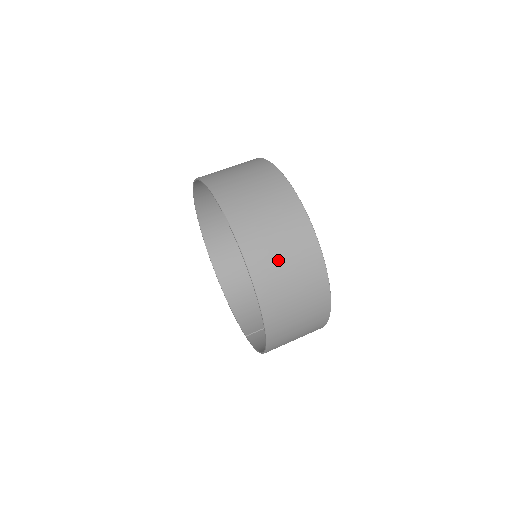
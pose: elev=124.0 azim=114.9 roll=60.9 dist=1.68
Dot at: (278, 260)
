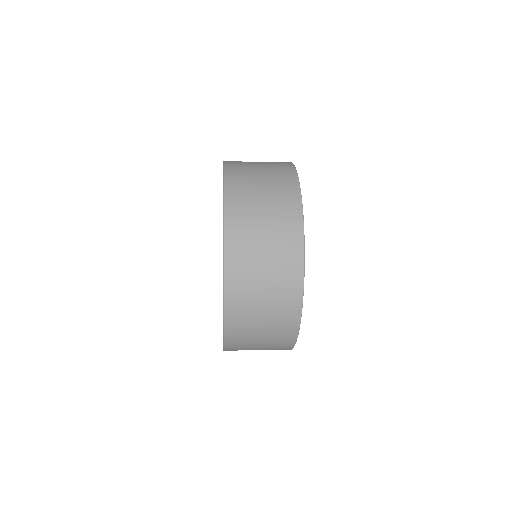
Dot at: (256, 228)
